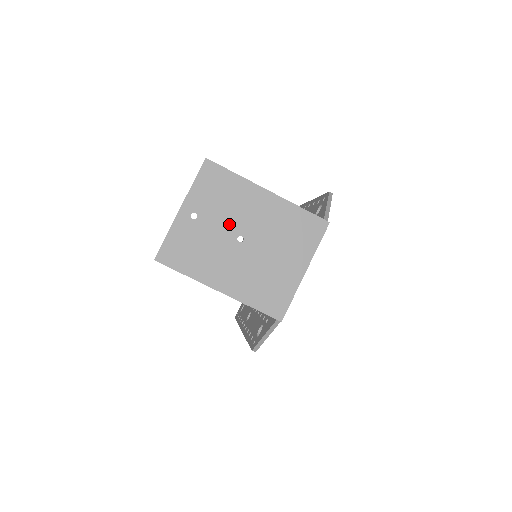
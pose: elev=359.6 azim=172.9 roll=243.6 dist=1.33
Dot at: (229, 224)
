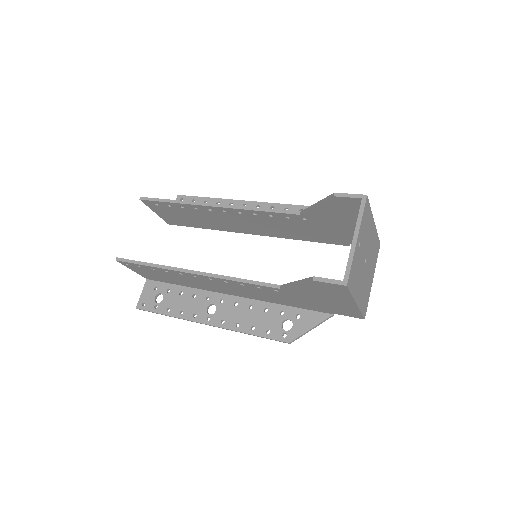
Dot at: (365, 250)
